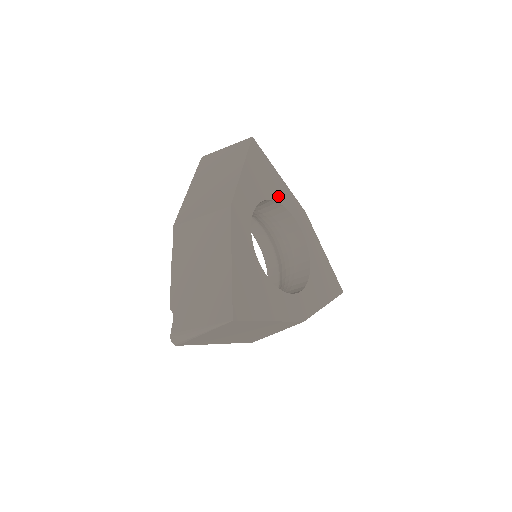
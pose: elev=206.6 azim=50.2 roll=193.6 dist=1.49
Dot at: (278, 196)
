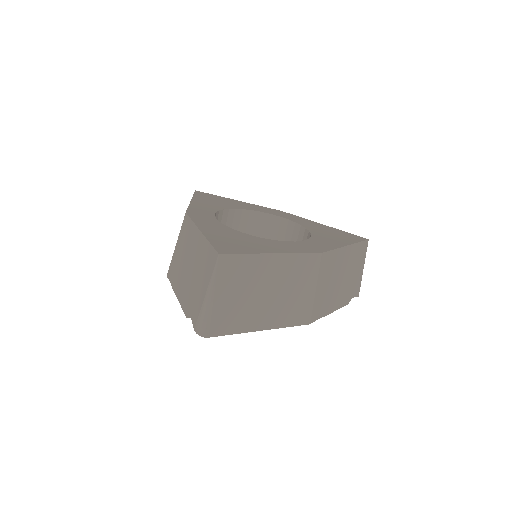
Dot at: (242, 207)
